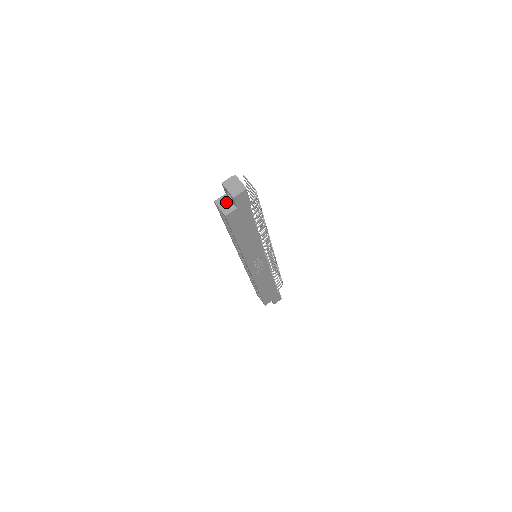
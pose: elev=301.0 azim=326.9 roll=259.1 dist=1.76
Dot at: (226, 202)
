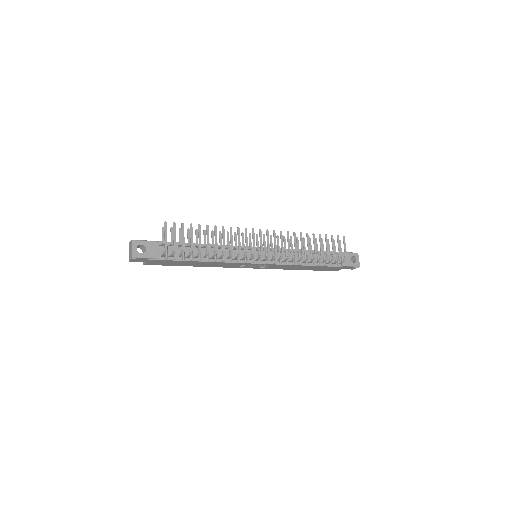
Dot at: occluded
